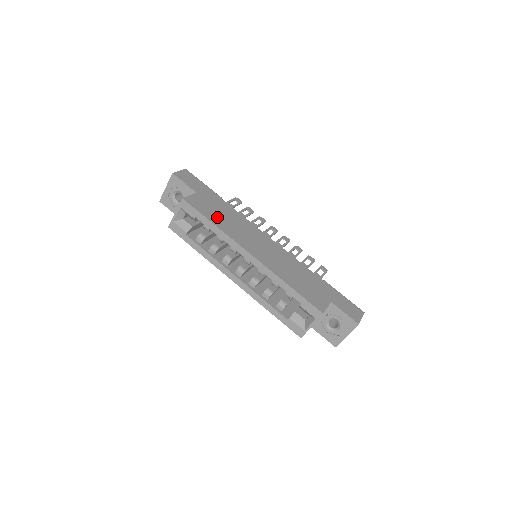
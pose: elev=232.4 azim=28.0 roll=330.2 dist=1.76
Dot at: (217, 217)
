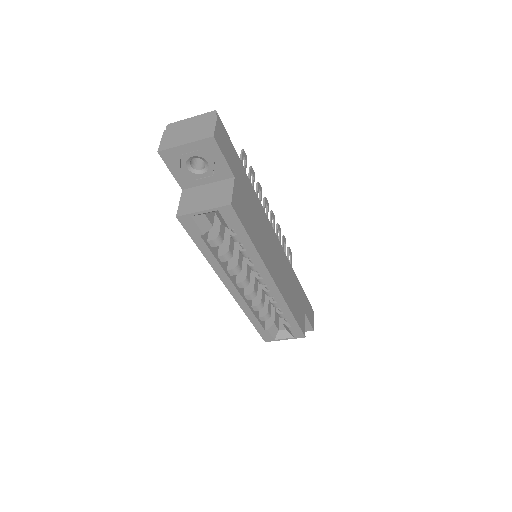
Dot at: (253, 226)
